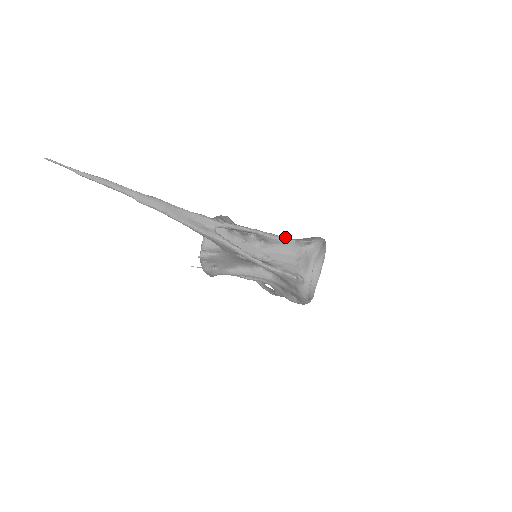
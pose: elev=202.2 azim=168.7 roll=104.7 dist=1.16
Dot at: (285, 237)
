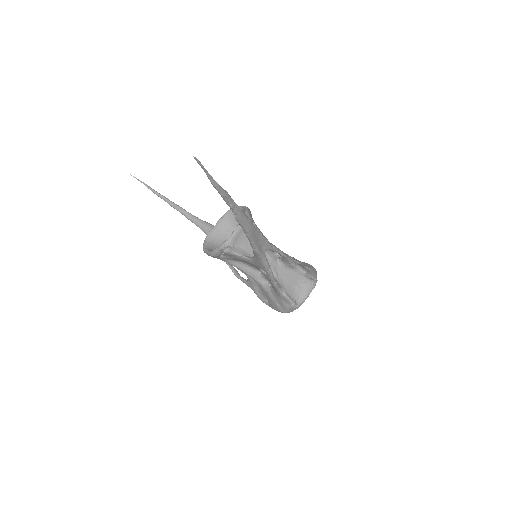
Dot at: (298, 264)
